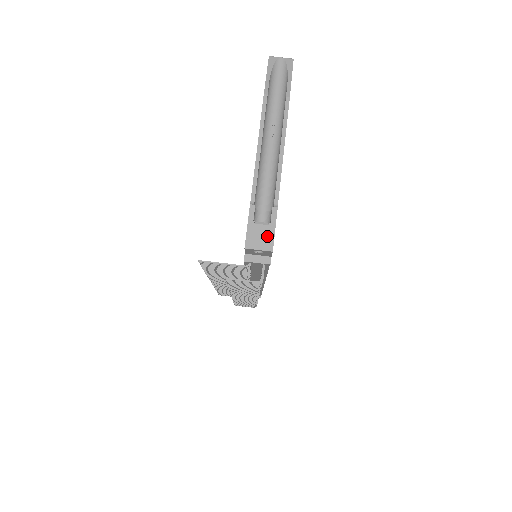
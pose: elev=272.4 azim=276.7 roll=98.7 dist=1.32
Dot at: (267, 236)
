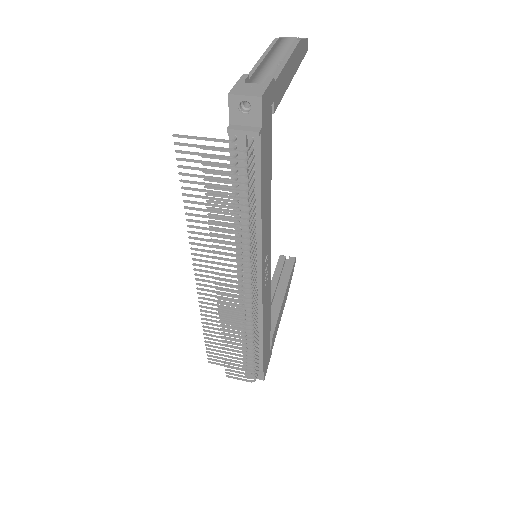
Dot at: (257, 89)
